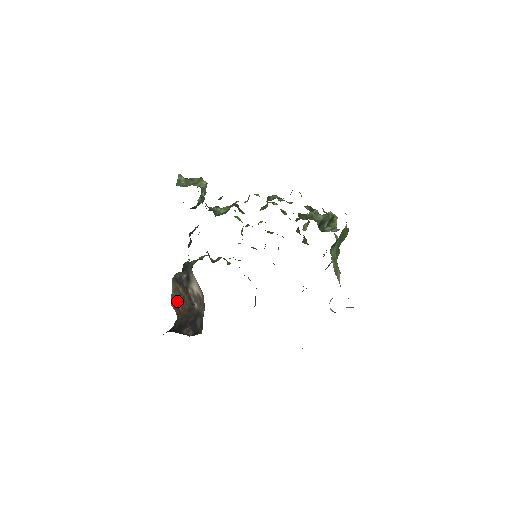
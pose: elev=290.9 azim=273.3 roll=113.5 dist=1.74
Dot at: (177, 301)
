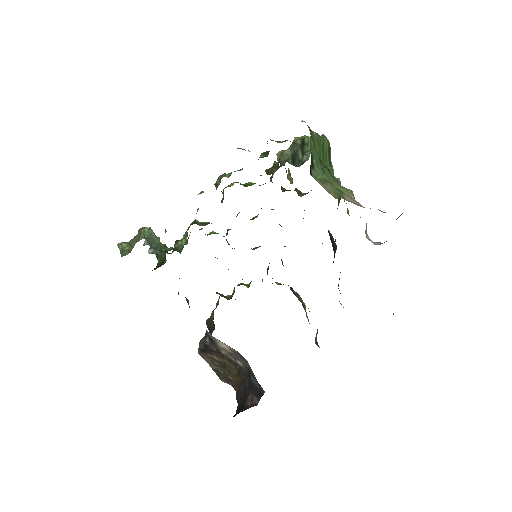
Dot at: (222, 372)
